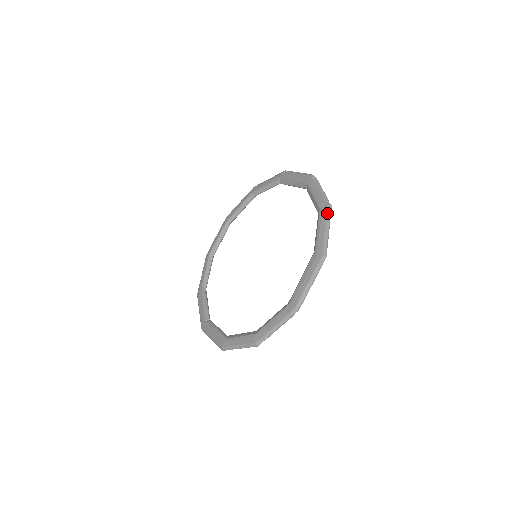
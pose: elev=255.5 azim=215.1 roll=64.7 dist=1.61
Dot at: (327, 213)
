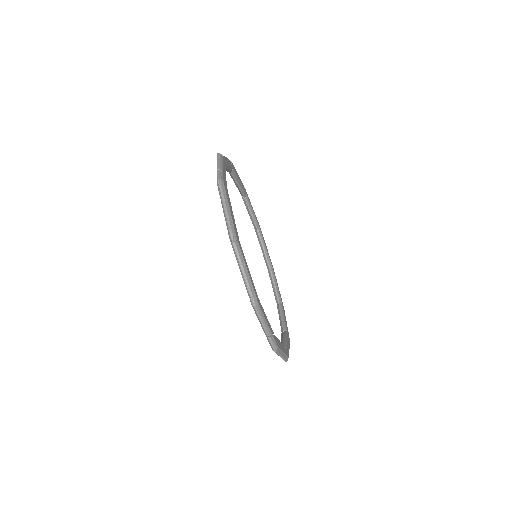
Dot at: occluded
